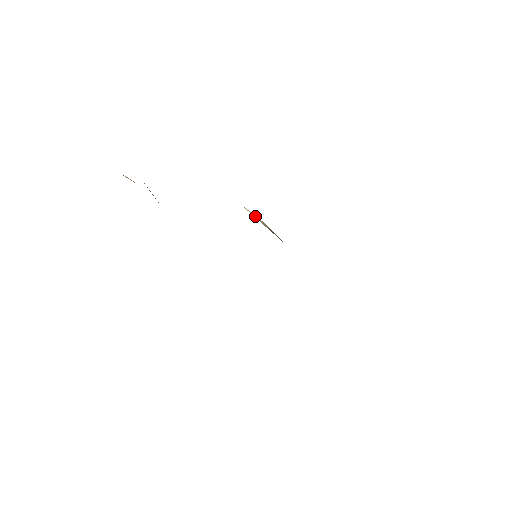
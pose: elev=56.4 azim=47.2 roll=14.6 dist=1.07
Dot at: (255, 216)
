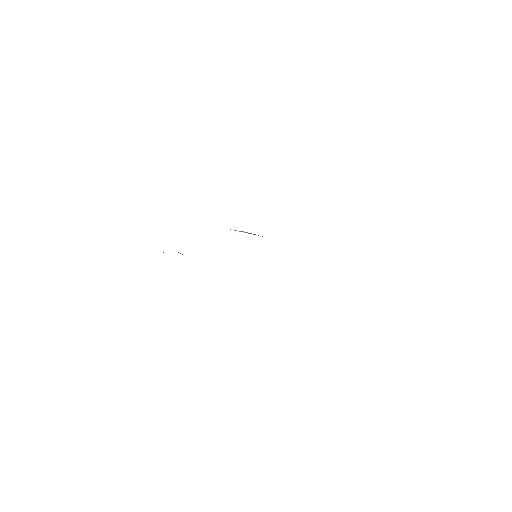
Dot at: (239, 231)
